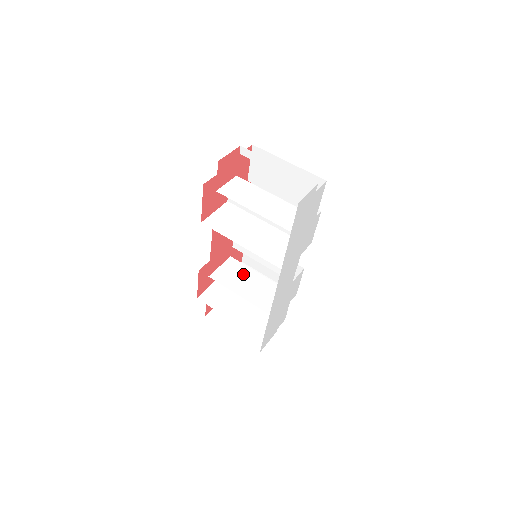
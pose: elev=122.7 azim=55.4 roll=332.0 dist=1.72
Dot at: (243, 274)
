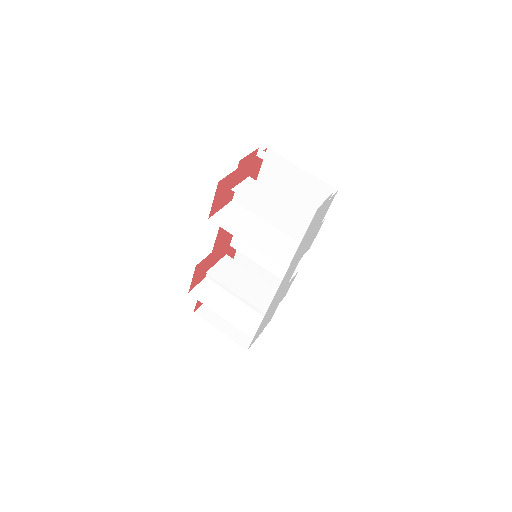
Dot at: (239, 273)
